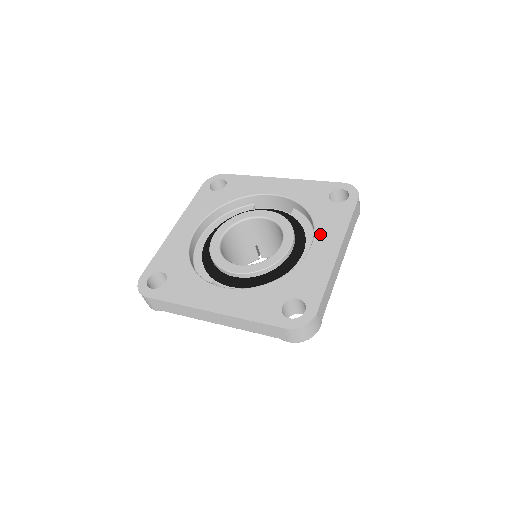
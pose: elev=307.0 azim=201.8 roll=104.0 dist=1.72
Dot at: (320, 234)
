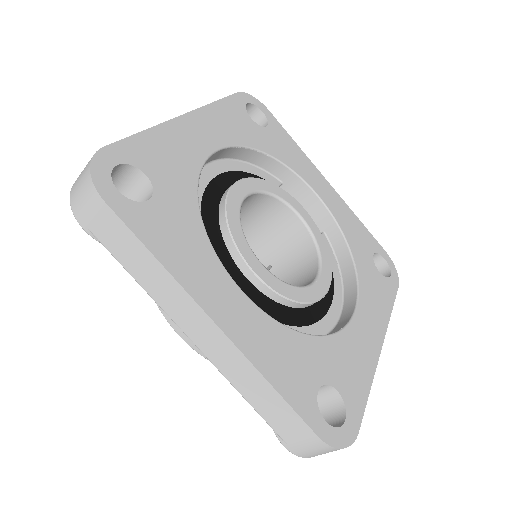
Dot at: (365, 303)
